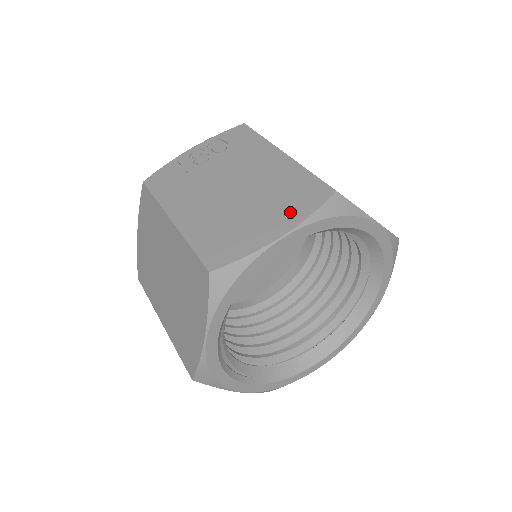
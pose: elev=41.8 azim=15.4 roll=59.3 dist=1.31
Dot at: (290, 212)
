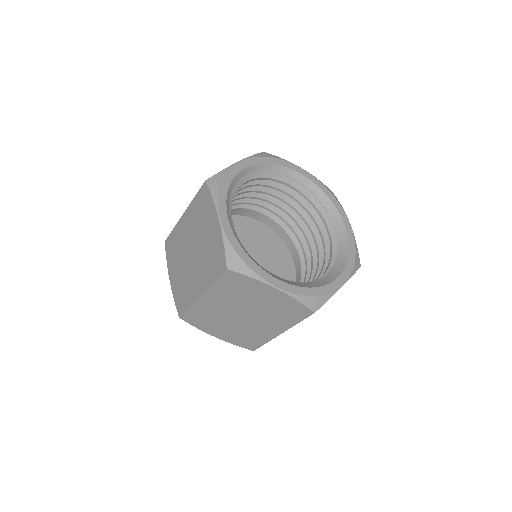
Dot at: occluded
